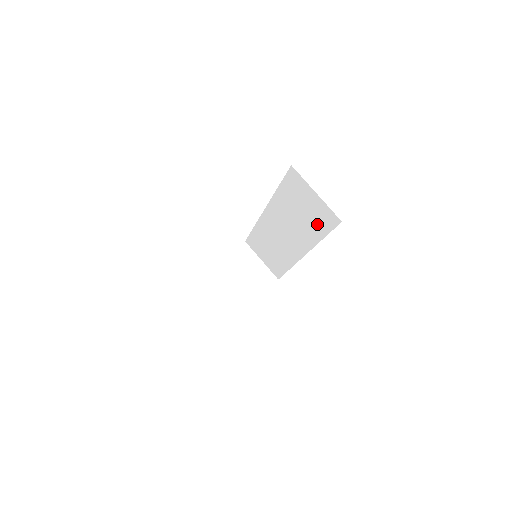
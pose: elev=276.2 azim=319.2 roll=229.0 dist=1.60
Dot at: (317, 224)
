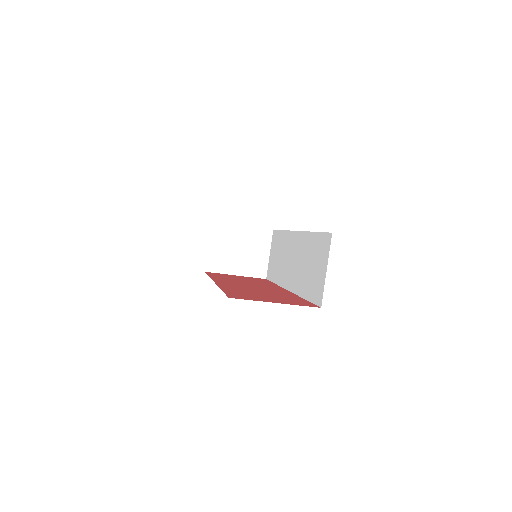
Dot at: (310, 286)
